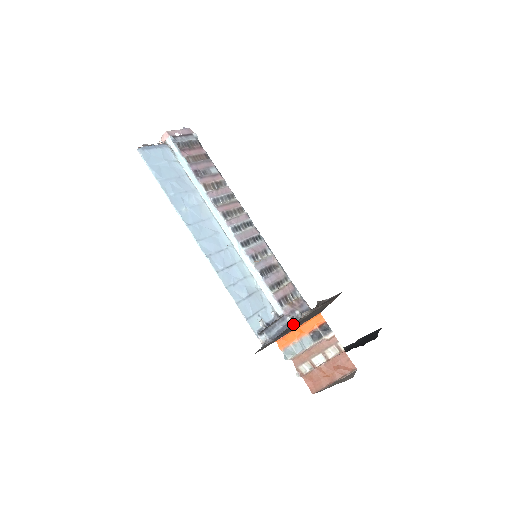
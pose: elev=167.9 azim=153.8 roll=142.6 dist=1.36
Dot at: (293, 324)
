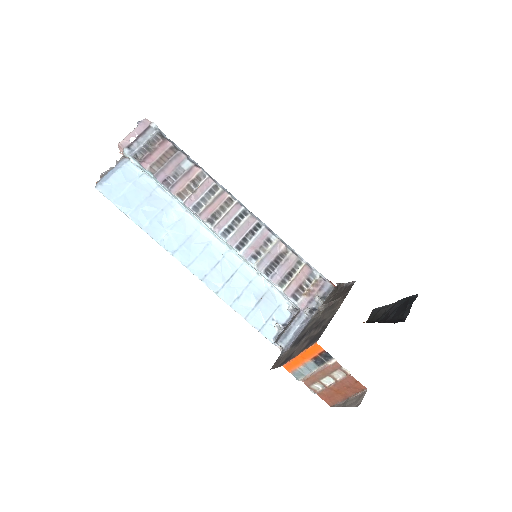
Dot at: (311, 319)
